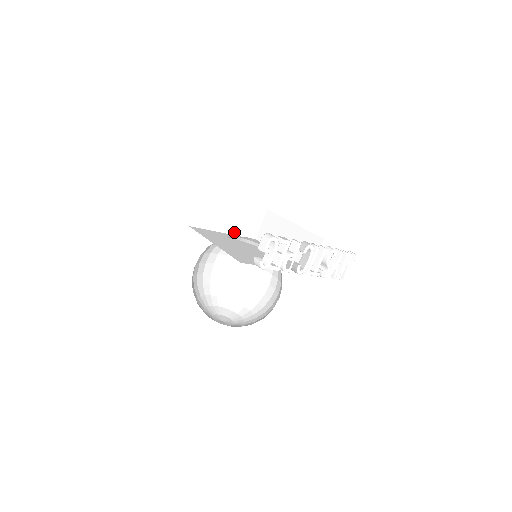
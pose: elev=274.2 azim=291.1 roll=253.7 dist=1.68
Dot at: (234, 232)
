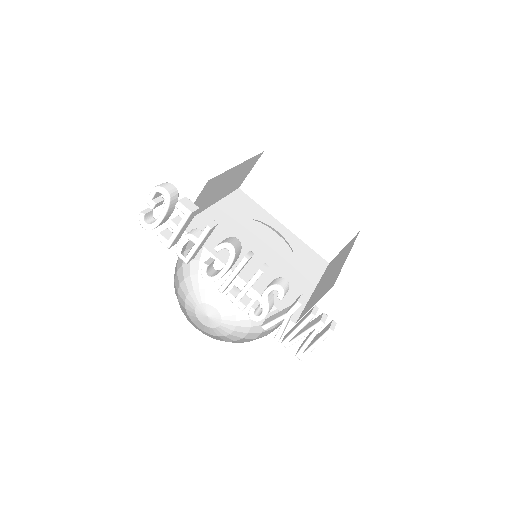
Dot at: (298, 232)
